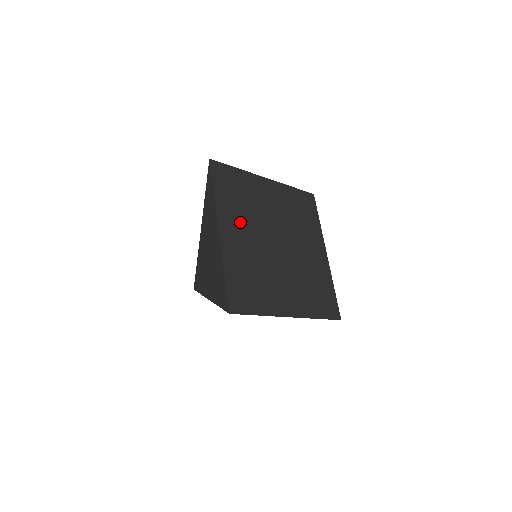
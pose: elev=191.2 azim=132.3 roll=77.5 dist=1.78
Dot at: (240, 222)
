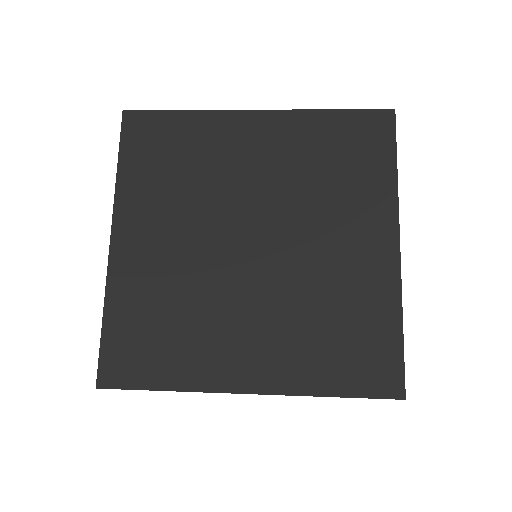
Dot at: (163, 215)
